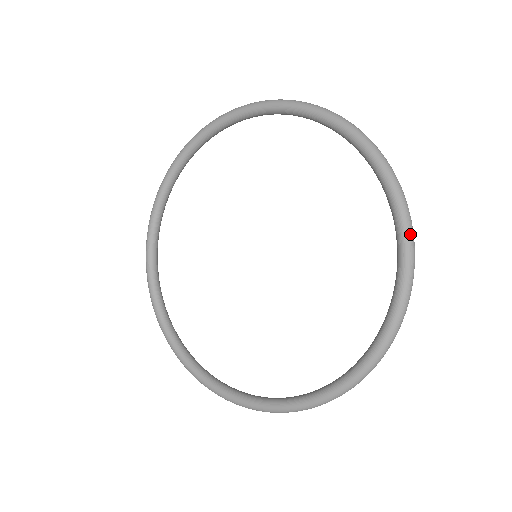
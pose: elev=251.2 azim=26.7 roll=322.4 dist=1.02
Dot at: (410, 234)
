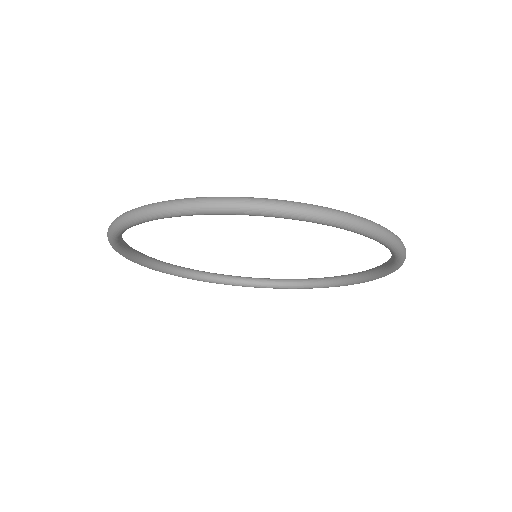
Dot at: occluded
